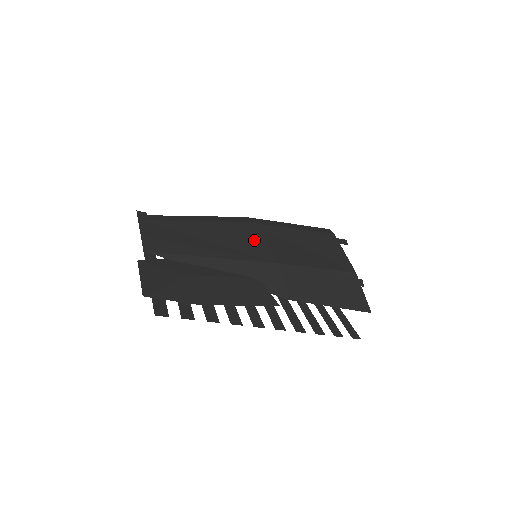
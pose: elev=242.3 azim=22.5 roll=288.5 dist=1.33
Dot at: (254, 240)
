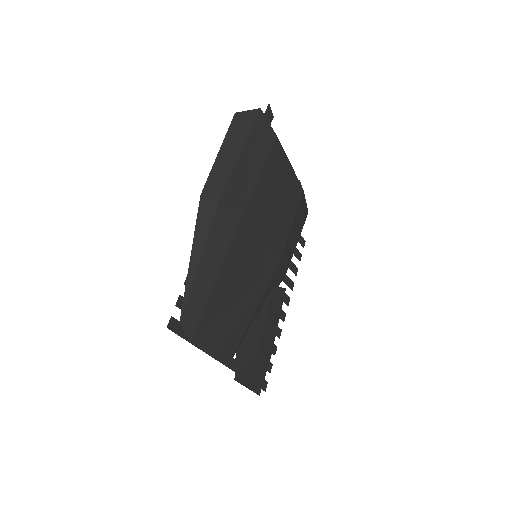
Dot at: (257, 250)
